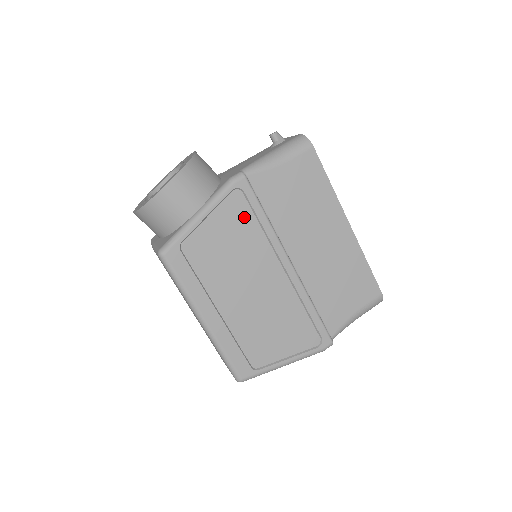
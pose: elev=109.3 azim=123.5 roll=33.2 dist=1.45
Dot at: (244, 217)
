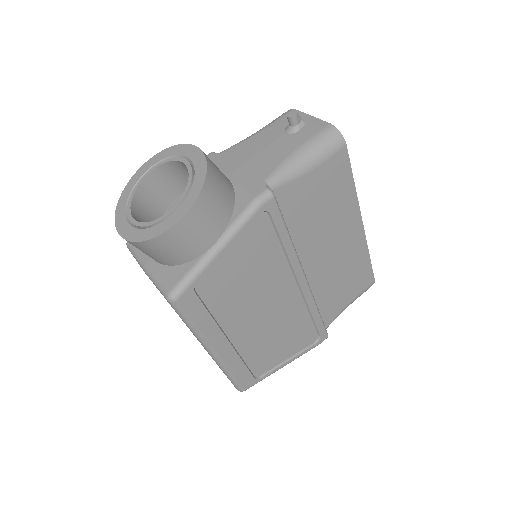
Dot at: (266, 241)
